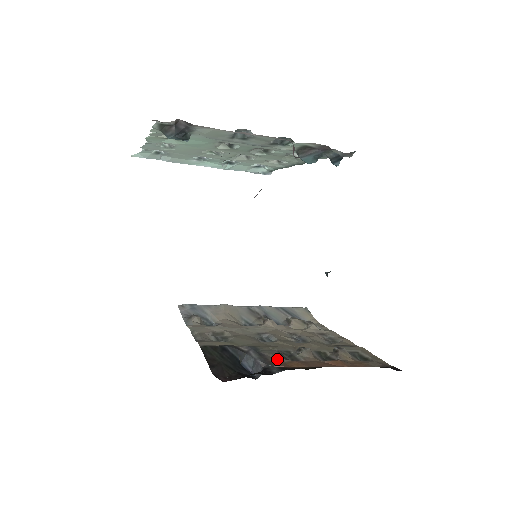
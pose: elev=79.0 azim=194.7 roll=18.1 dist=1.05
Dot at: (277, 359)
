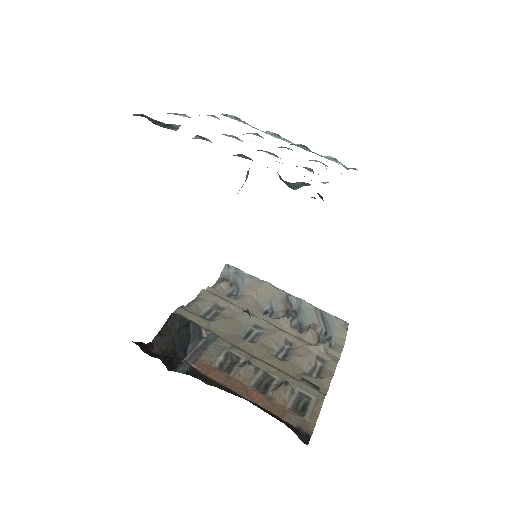
Dot at: (211, 360)
